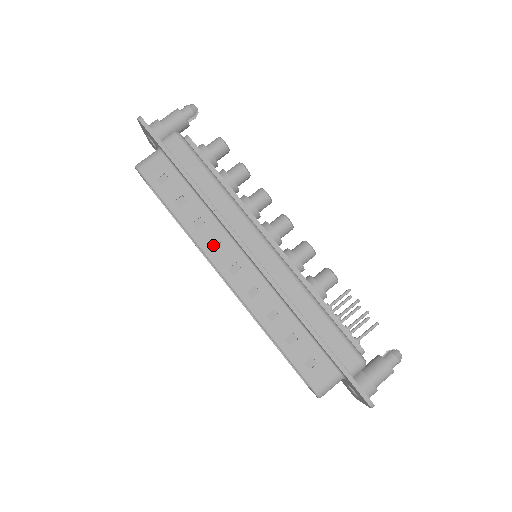
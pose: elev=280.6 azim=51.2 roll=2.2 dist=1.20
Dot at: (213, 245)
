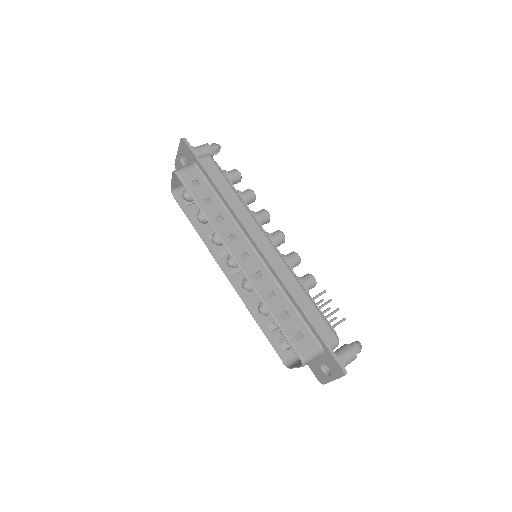
Dot at: (229, 236)
